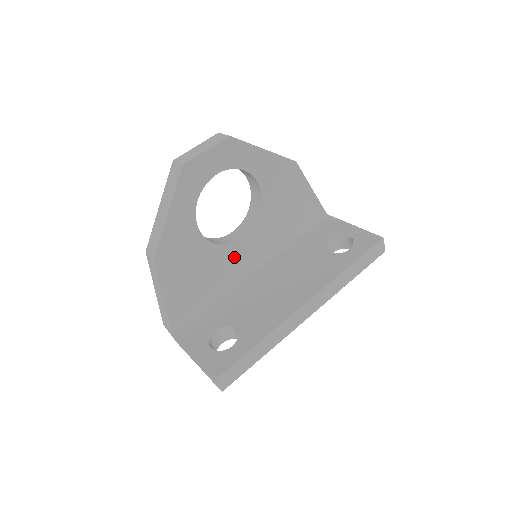
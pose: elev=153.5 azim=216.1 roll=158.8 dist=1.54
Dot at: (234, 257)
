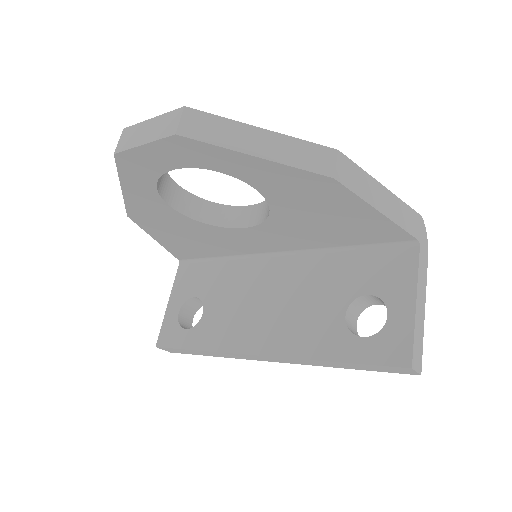
Dot at: (239, 238)
